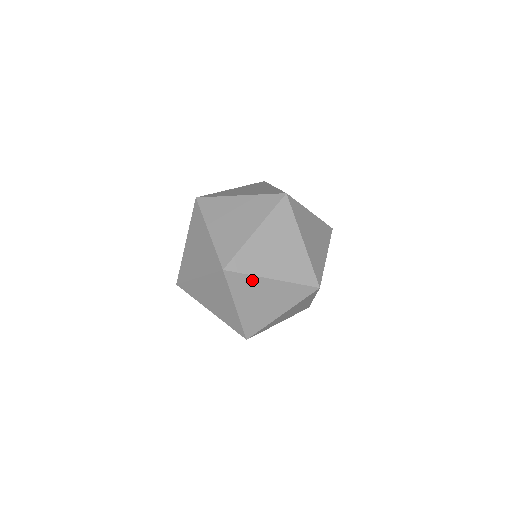
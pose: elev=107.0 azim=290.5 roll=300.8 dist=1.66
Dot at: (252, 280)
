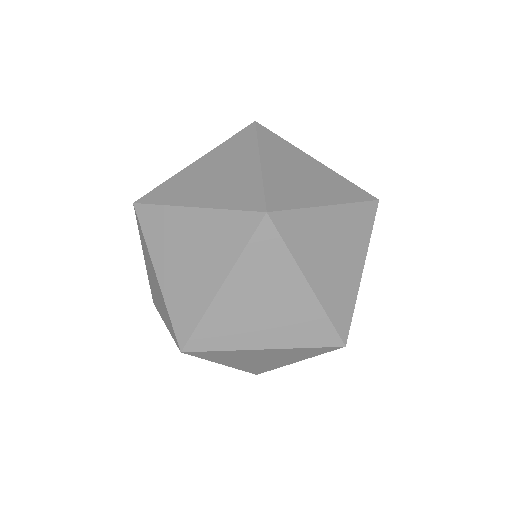
Dot at: occluded
